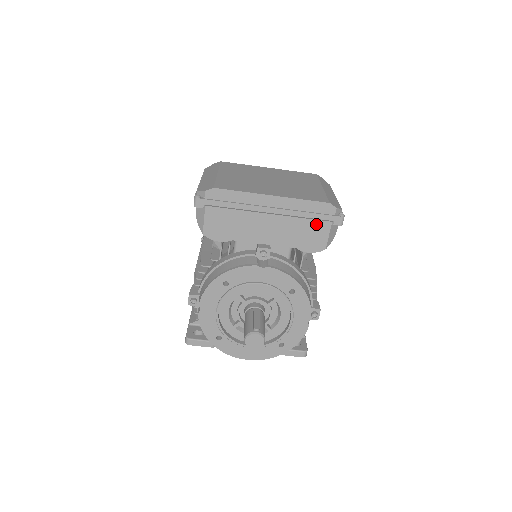
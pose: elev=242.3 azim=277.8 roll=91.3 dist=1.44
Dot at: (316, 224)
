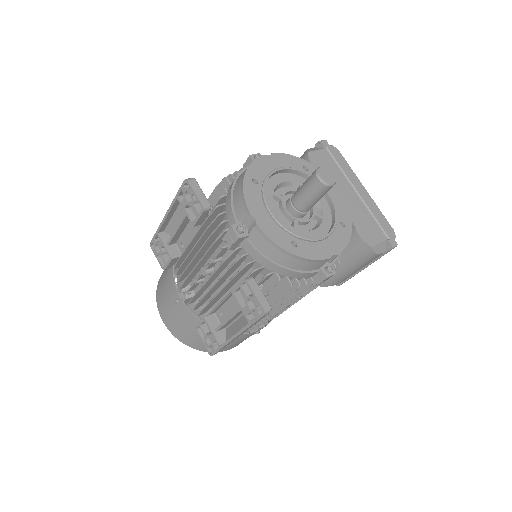
Dot at: (377, 229)
